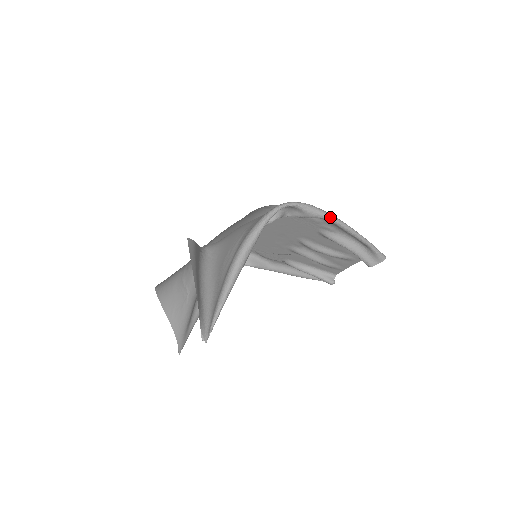
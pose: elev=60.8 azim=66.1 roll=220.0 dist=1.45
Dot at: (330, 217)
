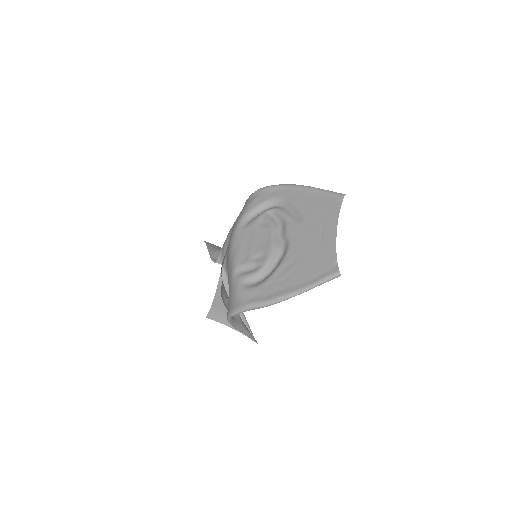
Dot at: occluded
